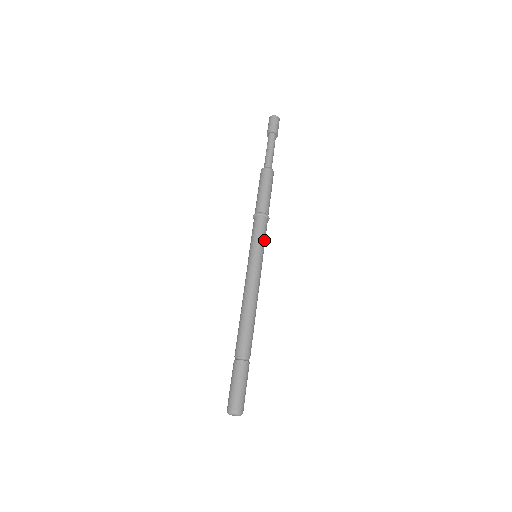
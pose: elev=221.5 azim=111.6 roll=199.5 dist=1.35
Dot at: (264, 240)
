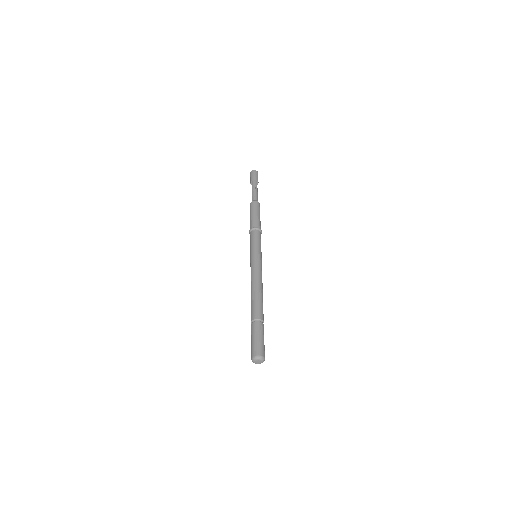
Dot at: occluded
